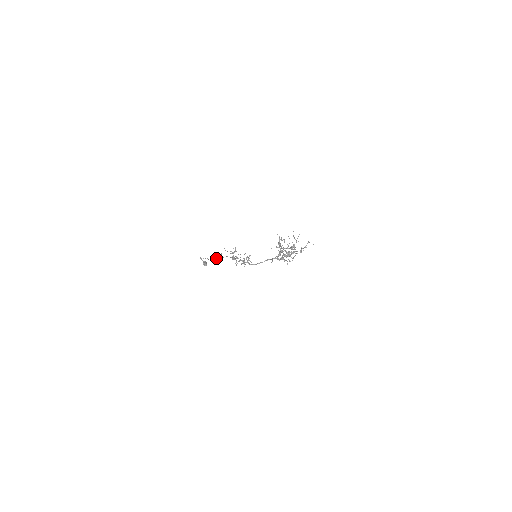
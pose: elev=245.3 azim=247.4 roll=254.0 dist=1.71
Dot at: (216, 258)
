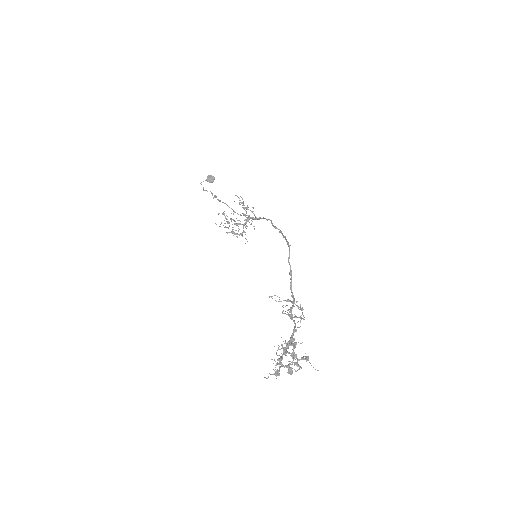
Dot at: occluded
